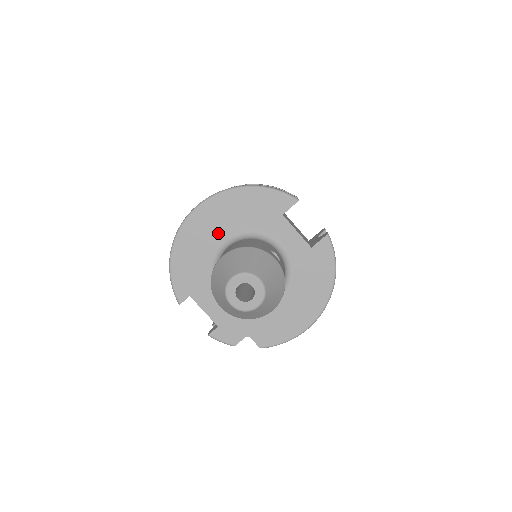
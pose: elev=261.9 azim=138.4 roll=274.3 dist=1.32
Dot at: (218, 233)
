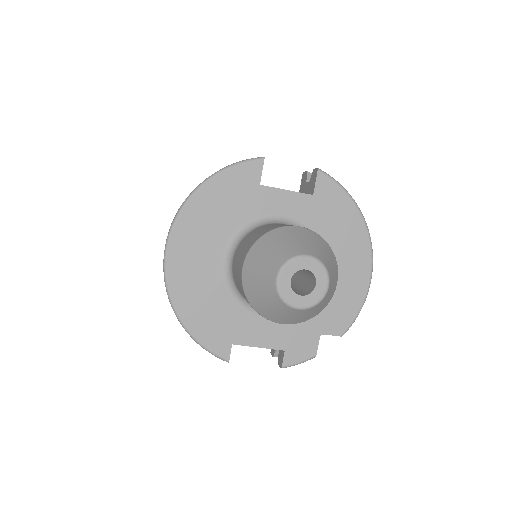
Dot at: (210, 256)
